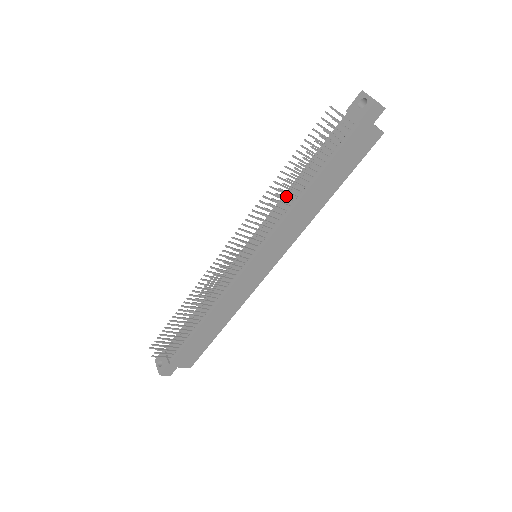
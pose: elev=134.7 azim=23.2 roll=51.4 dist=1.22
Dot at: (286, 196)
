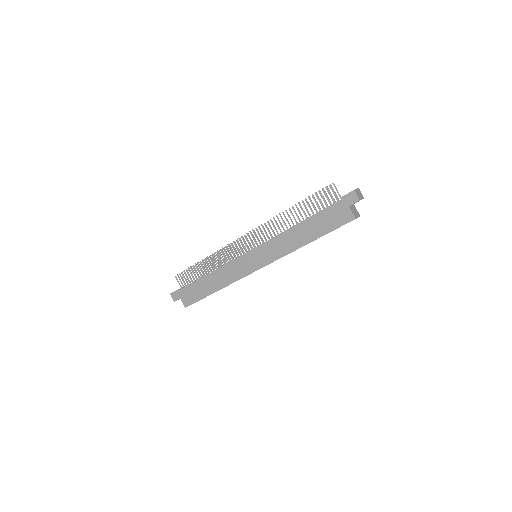
Dot at: occluded
